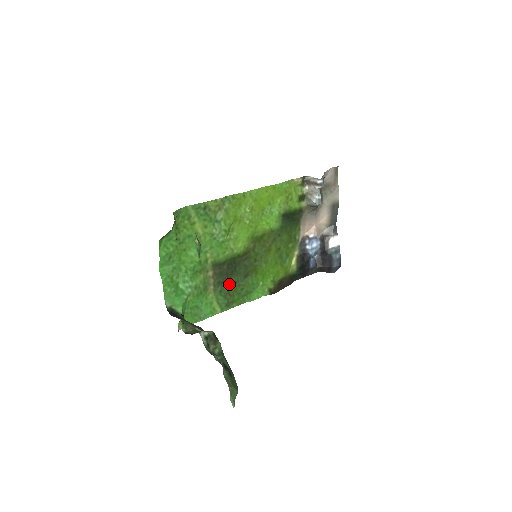
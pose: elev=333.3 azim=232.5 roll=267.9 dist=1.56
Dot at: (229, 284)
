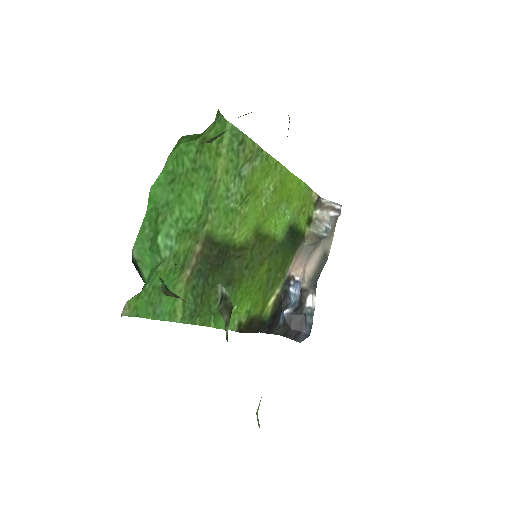
Dot at: (207, 282)
